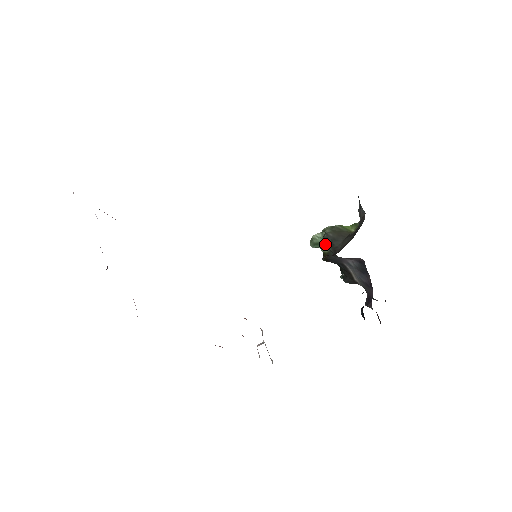
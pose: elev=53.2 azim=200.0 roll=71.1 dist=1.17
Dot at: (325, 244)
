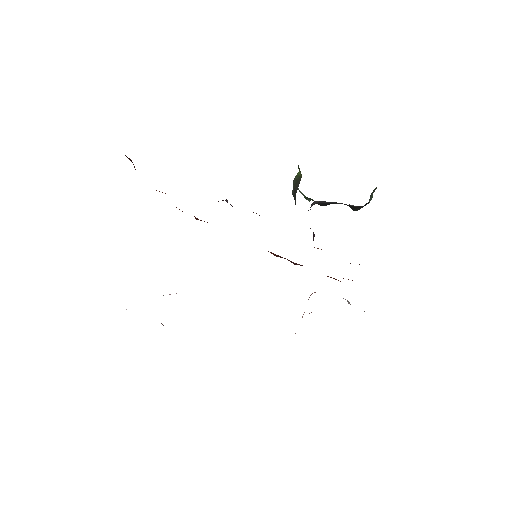
Dot at: (306, 197)
